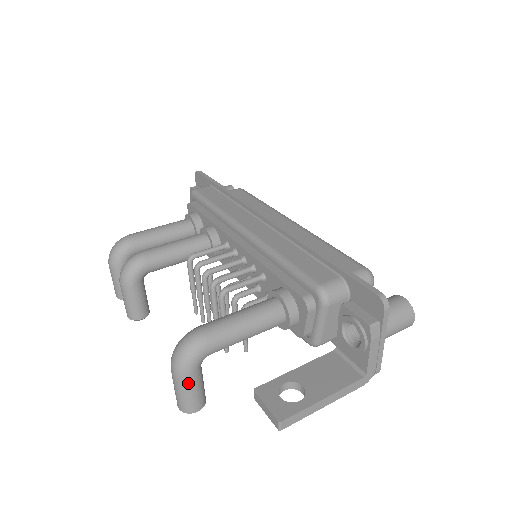
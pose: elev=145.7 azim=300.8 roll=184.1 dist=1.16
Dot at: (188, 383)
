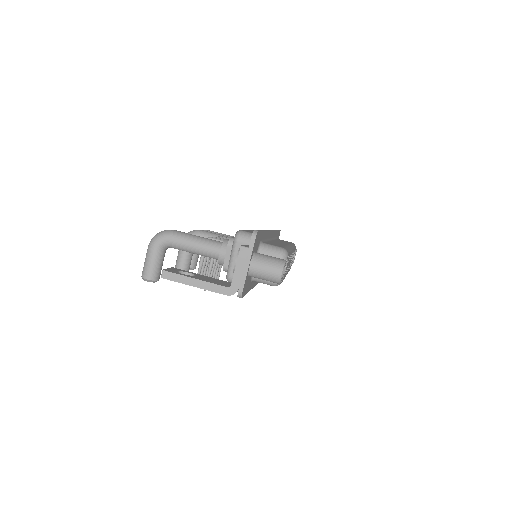
Dot at: (150, 253)
